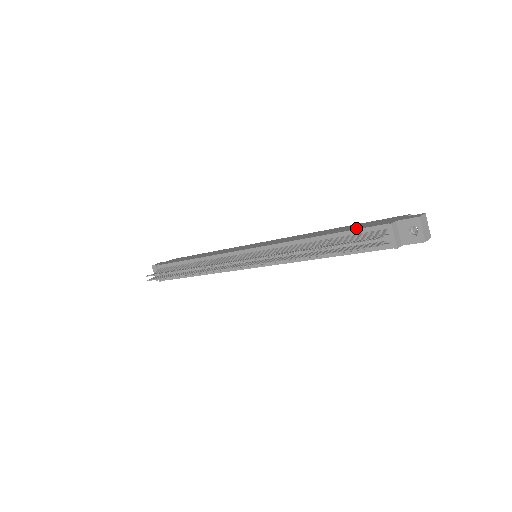
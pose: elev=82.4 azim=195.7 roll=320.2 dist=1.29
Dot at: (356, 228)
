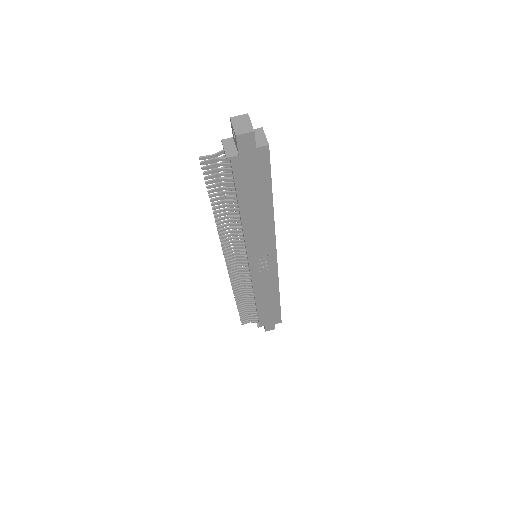
Dot at: occluded
